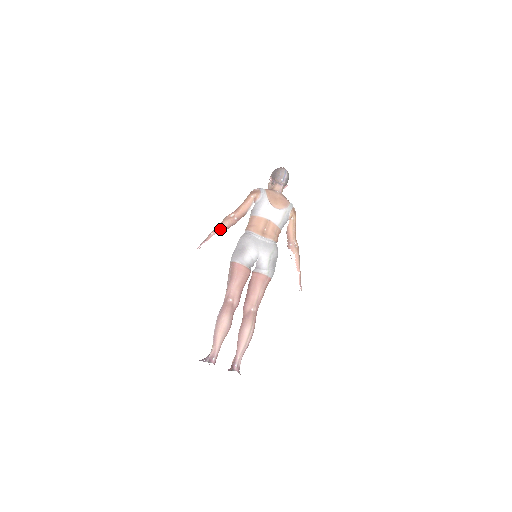
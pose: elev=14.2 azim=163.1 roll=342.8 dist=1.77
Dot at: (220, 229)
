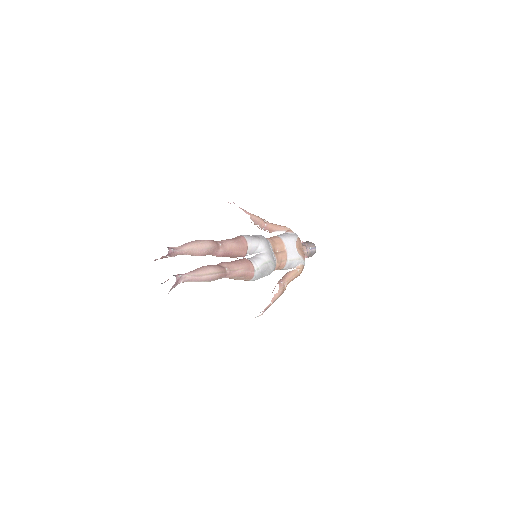
Dot at: (252, 215)
